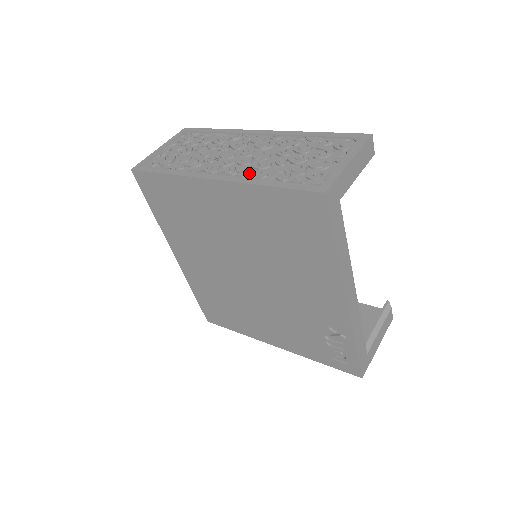
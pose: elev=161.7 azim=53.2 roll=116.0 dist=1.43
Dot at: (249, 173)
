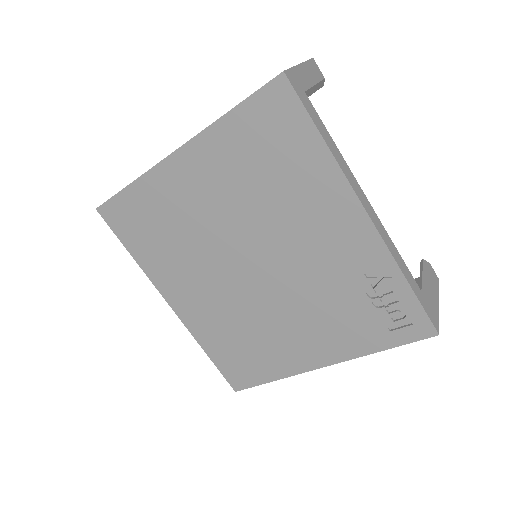
Dot at: occluded
